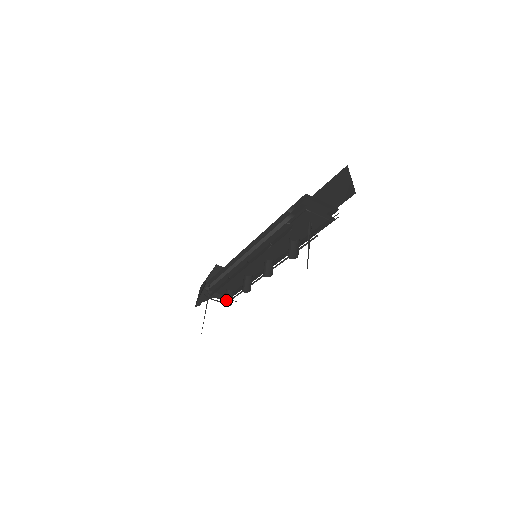
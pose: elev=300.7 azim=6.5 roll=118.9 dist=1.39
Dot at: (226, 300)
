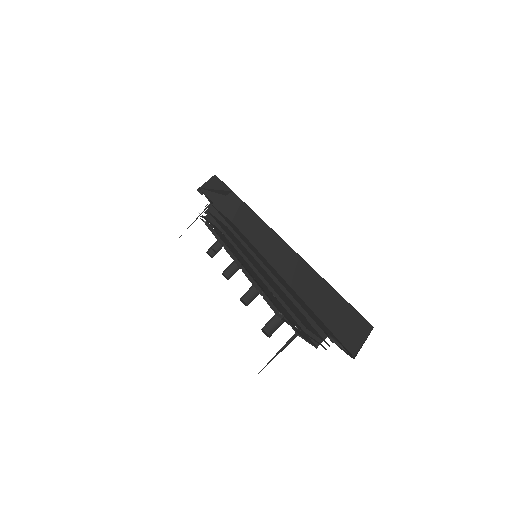
Dot at: (212, 247)
